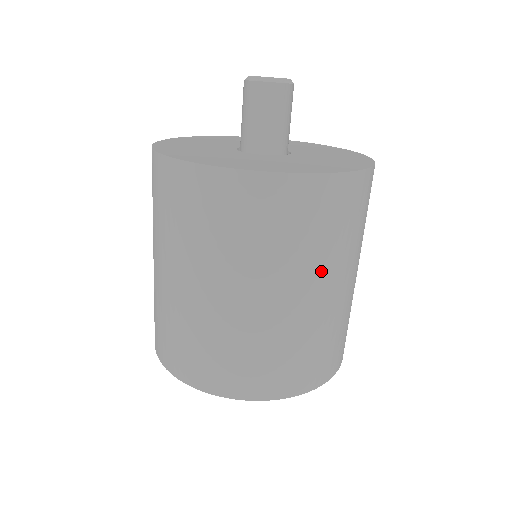
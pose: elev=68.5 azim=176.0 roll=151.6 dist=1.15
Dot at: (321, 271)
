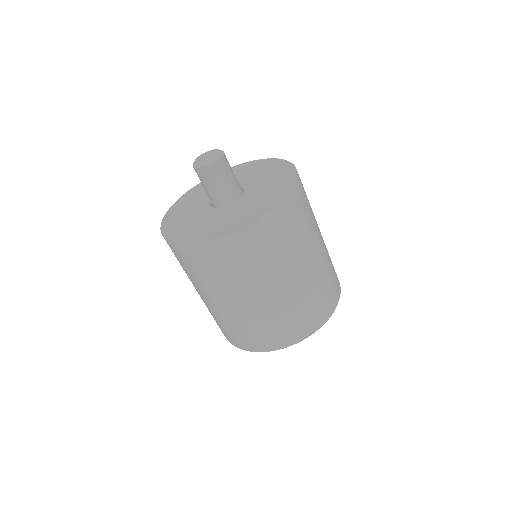
Dot at: (221, 291)
